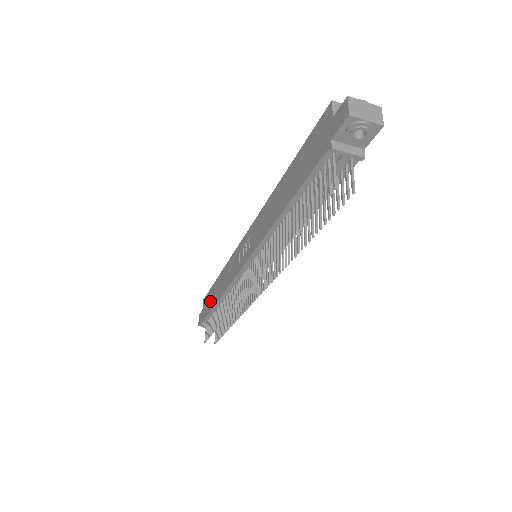
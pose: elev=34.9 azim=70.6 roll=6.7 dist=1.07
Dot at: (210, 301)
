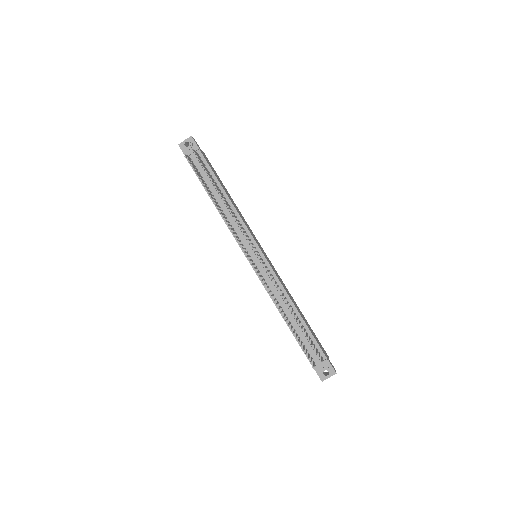
Dot at: occluded
